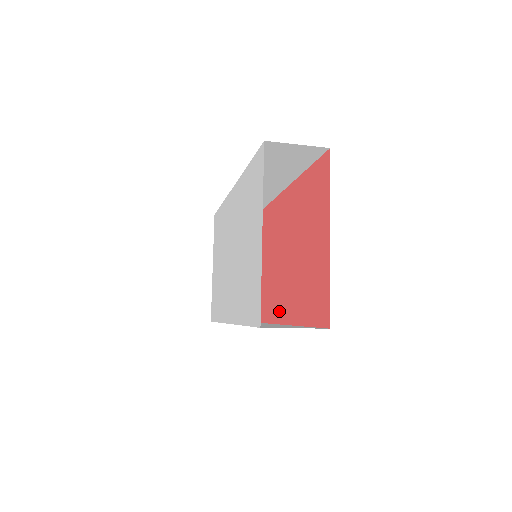
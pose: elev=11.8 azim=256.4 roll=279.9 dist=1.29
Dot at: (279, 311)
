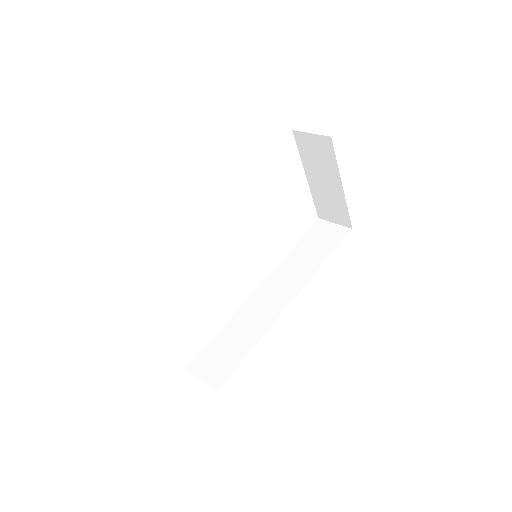
Dot at: occluded
